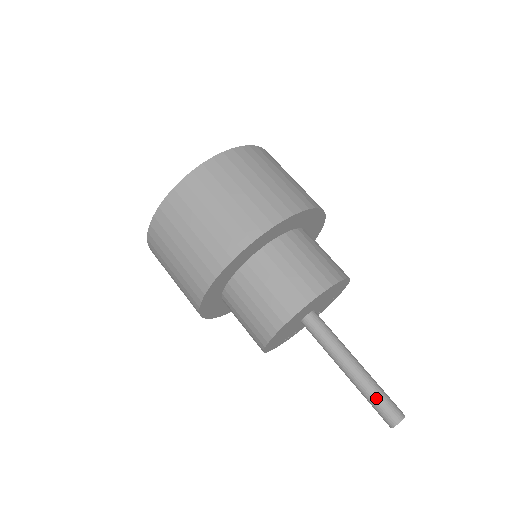
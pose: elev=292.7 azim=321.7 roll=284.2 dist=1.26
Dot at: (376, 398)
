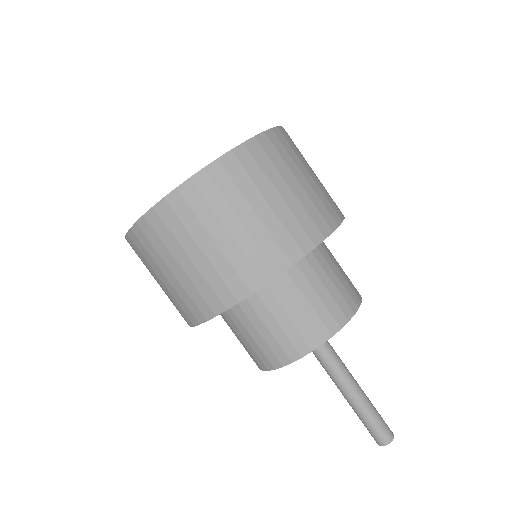
Dot at: (374, 417)
